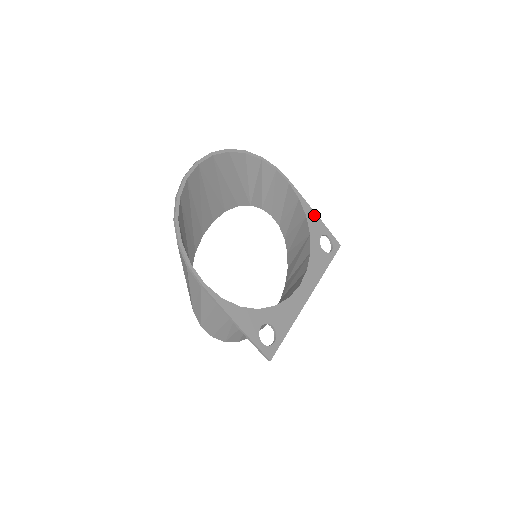
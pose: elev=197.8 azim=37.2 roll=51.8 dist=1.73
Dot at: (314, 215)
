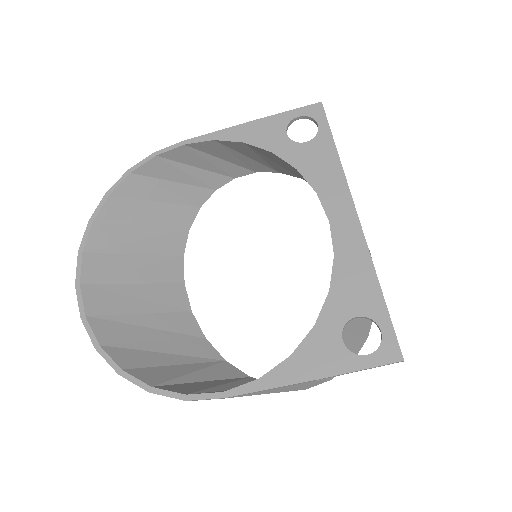
Dot at: (250, 126)
